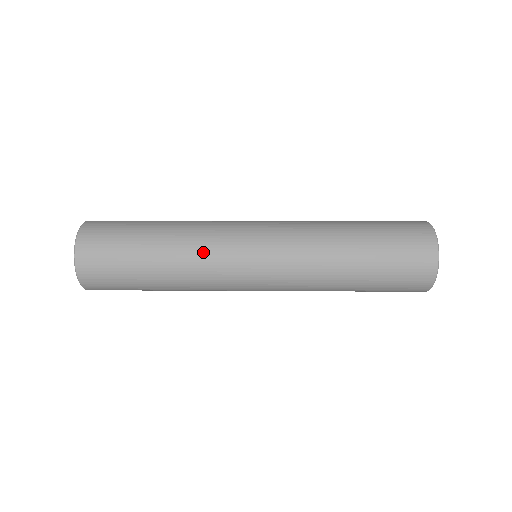
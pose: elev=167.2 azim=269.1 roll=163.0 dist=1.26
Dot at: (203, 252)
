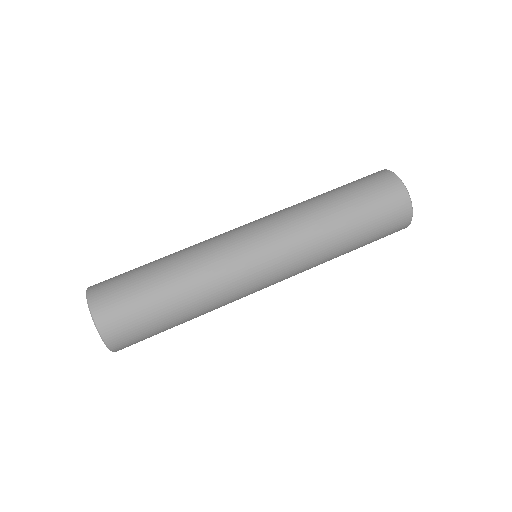
Dot at: occluded
